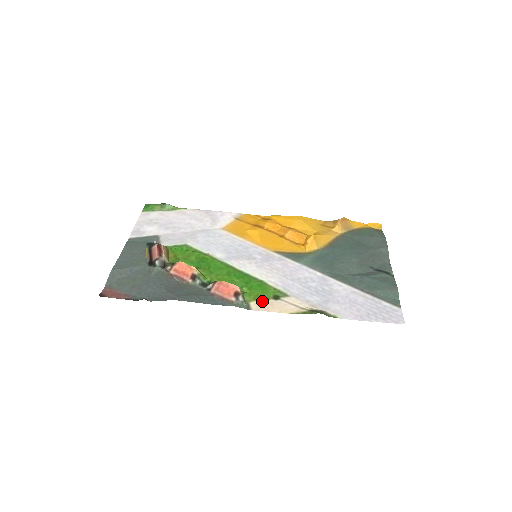
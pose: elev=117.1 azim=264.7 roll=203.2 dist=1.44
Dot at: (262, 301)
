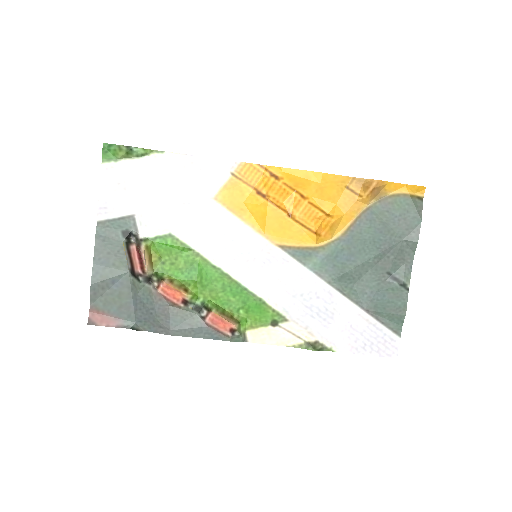
Dot at: (259, 330)
